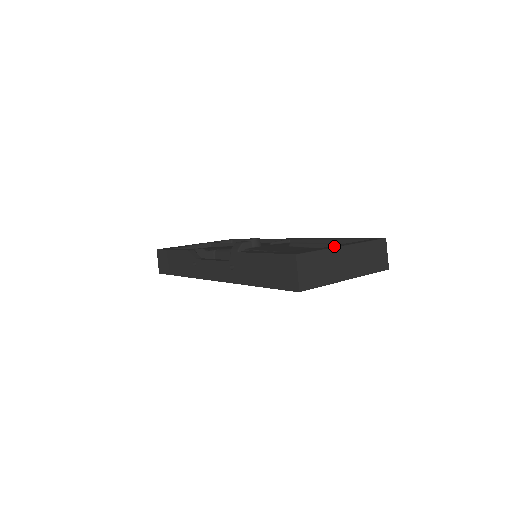
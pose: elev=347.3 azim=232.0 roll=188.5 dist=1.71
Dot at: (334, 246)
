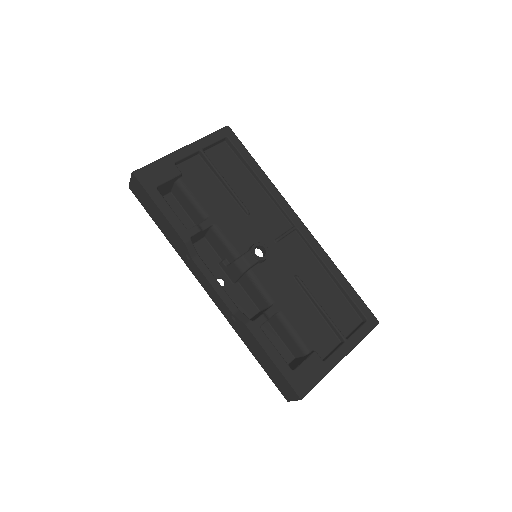
Dot at: (334, 361)
